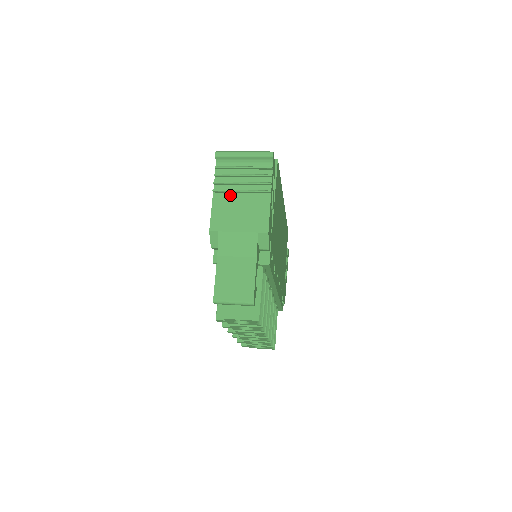
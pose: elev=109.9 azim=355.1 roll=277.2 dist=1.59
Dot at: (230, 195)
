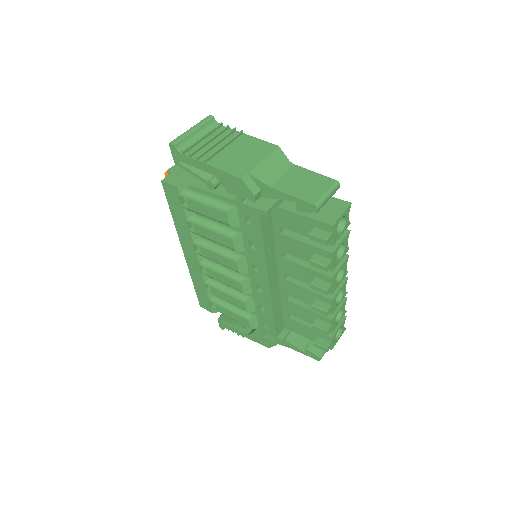
Dot at: (219, 155)
